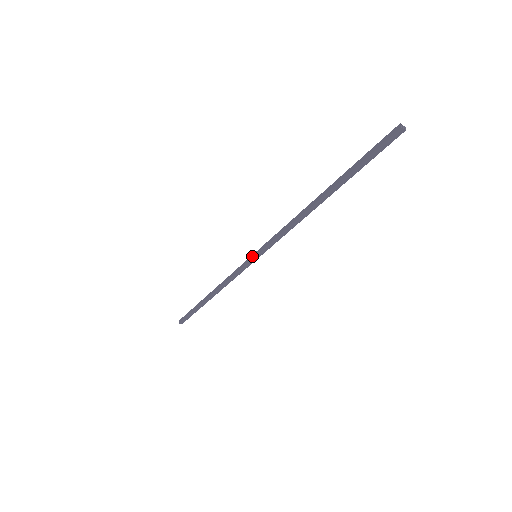
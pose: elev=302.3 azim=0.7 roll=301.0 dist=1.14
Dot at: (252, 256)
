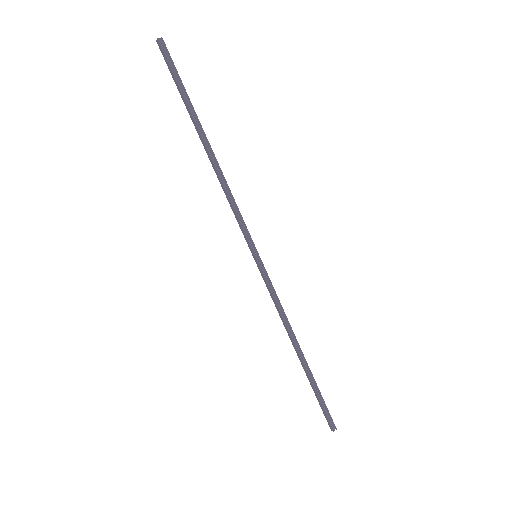
Dot at: (255, 261)
